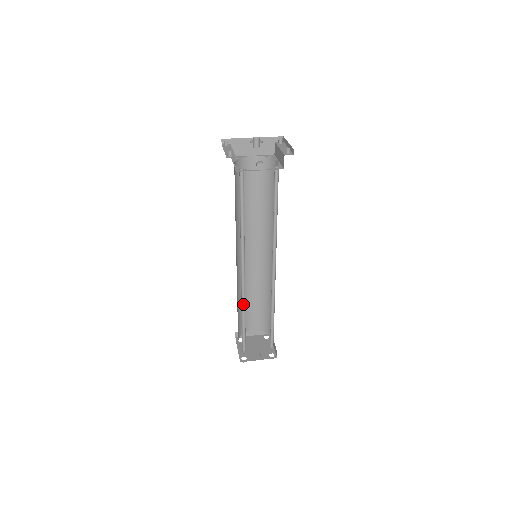
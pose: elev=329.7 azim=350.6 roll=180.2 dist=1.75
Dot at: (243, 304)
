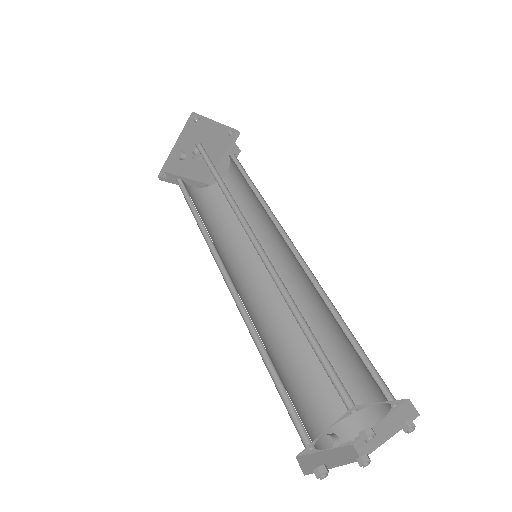
Dot at: (257, 335)
